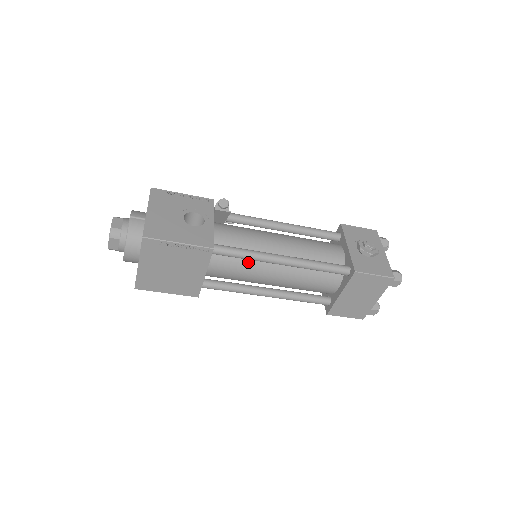
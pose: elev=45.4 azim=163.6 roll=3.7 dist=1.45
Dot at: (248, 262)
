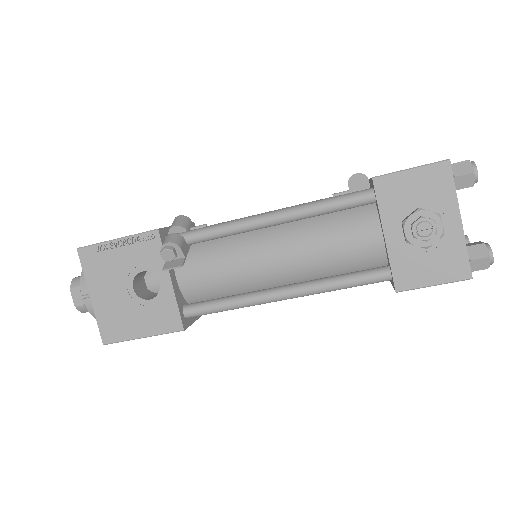
Dot at: occluded
